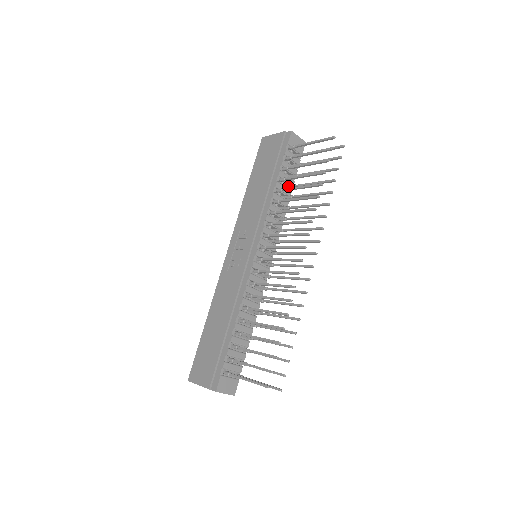
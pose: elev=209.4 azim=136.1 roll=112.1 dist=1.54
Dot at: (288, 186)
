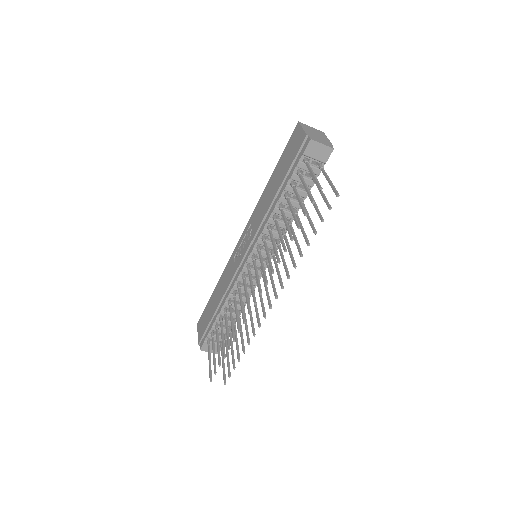
Dot at: occluded
